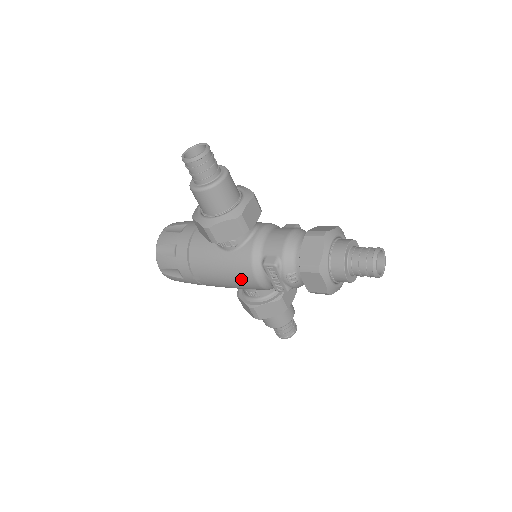
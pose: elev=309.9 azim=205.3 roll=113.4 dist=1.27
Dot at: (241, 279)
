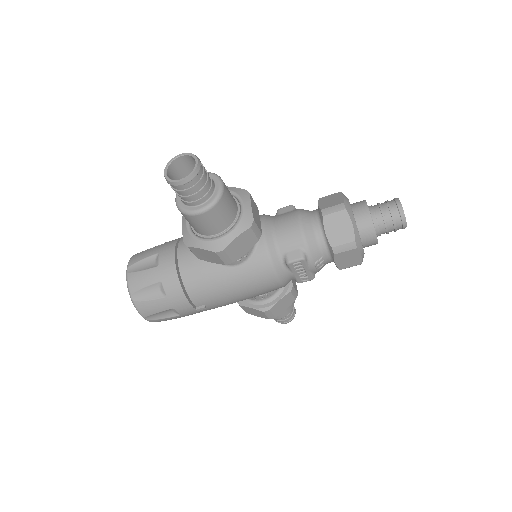
Dot at: (261, 288)
